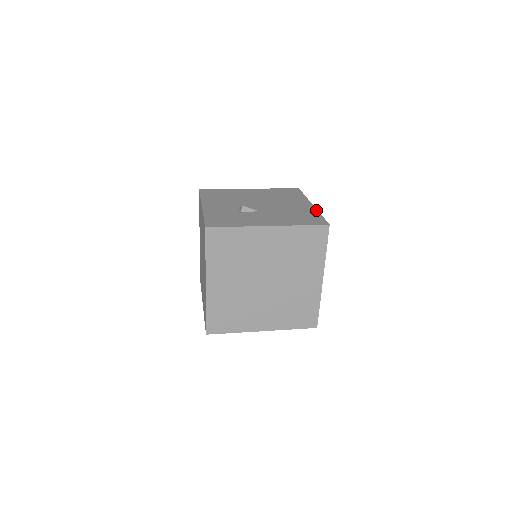
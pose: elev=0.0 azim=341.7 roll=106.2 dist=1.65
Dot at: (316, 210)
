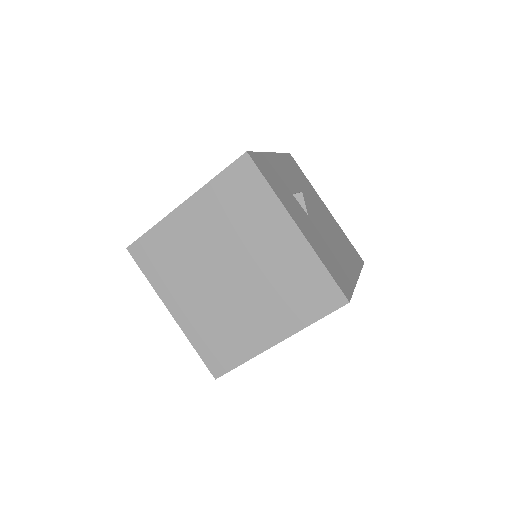
Dot at: (355, 283)
